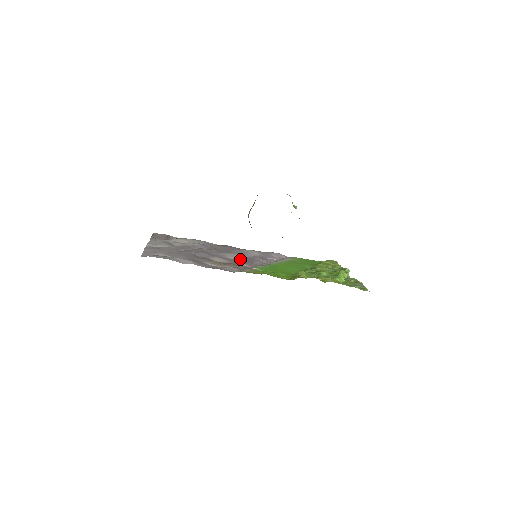
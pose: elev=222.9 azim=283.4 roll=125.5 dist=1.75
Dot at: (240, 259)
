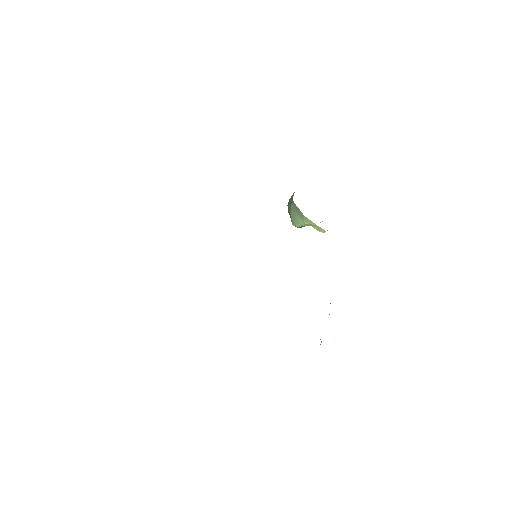
Dot at: occluded
